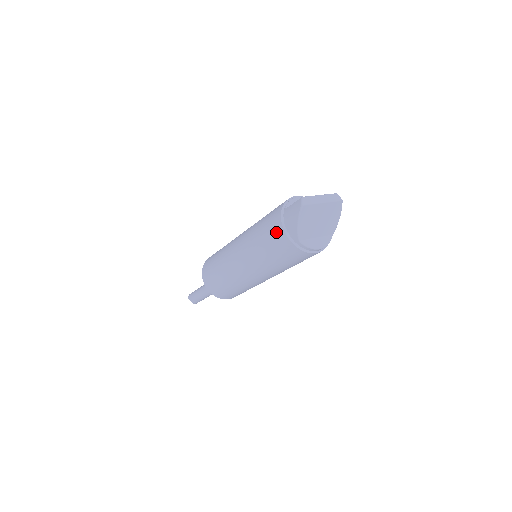
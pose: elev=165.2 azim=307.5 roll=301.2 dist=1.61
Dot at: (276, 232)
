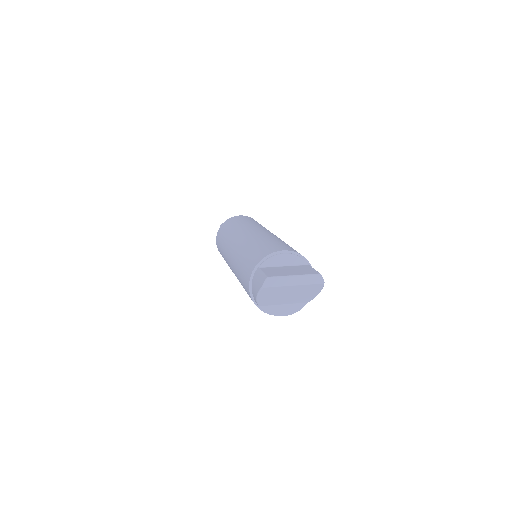
Dot at: (246, 282)
